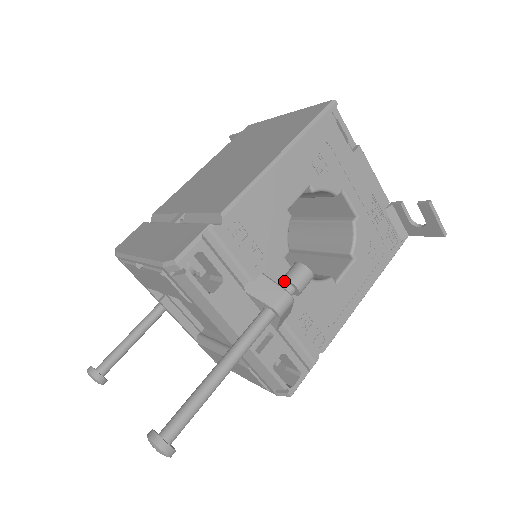
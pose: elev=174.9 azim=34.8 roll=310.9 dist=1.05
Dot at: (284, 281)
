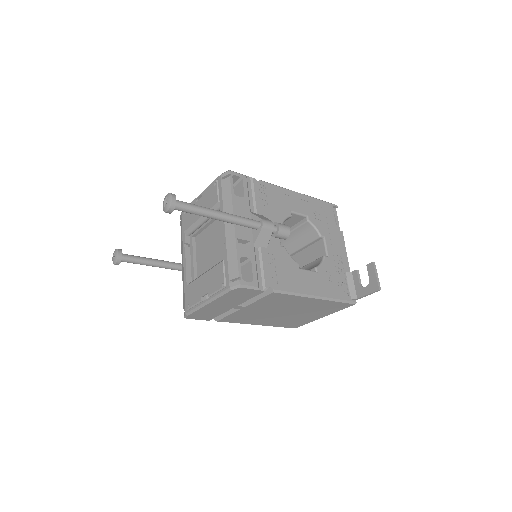
Dot at: occluded
